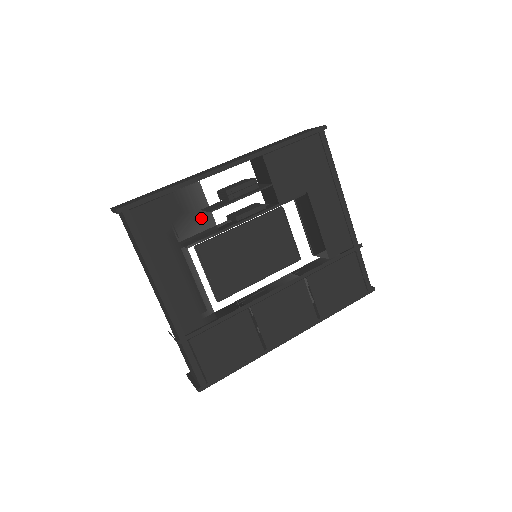
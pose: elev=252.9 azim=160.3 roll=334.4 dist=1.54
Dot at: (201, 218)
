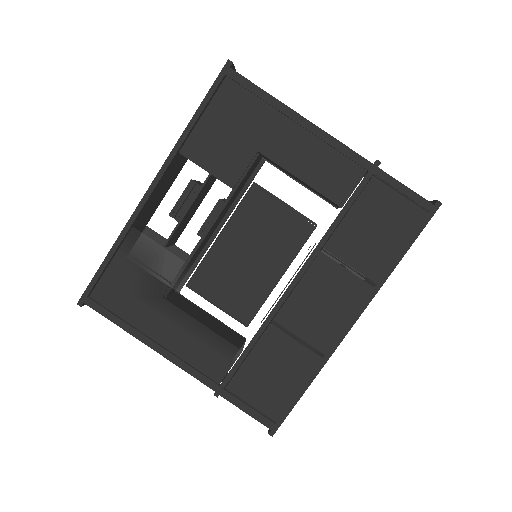
Dot at: (158, 261)
